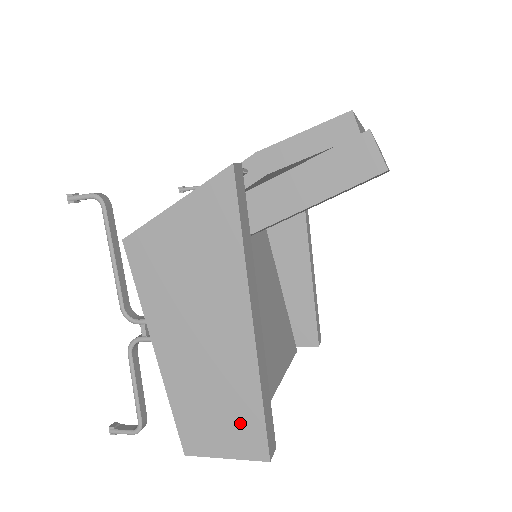
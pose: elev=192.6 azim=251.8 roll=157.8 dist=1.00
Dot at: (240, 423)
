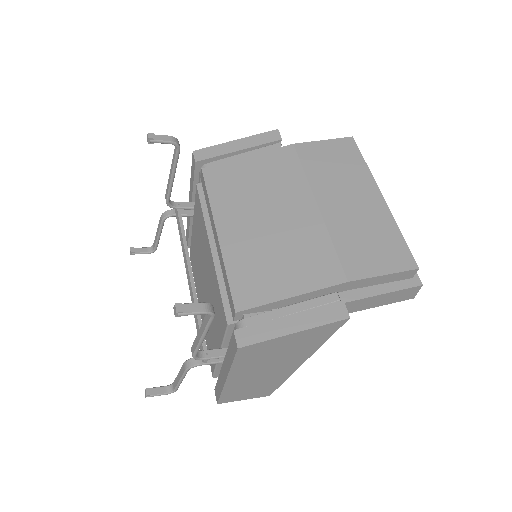
Dot at: (263, 390)
